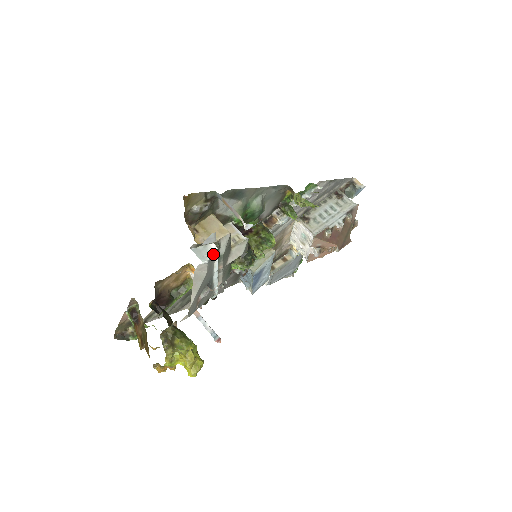
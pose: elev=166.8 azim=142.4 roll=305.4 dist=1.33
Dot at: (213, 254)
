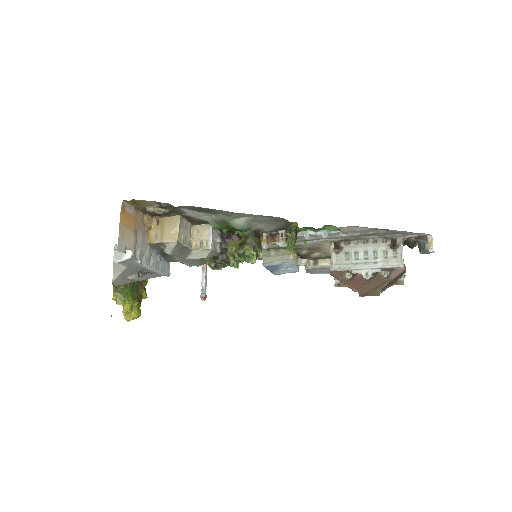
Dot at: (125, 260)
